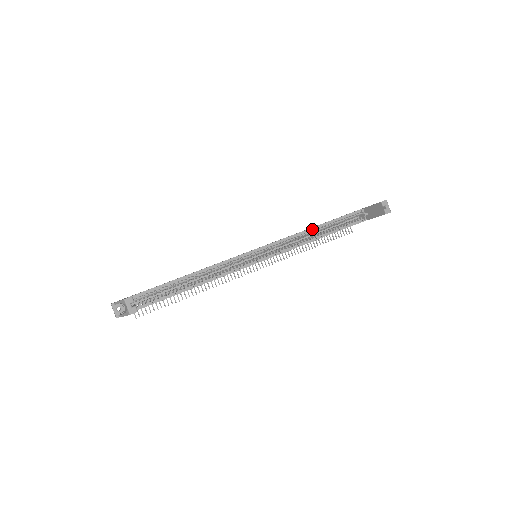
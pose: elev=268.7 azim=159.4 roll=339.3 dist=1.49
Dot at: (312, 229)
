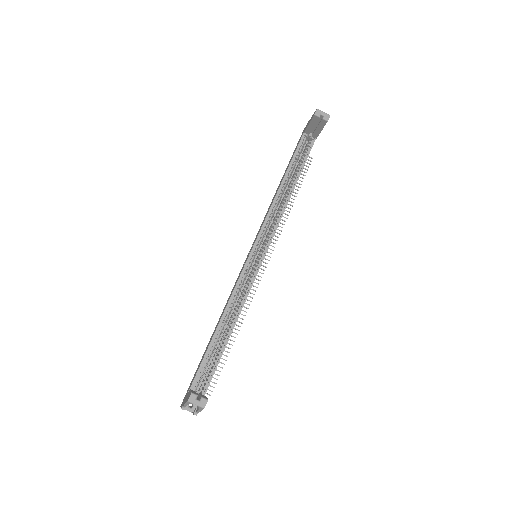
Dot at: (279, 190)
